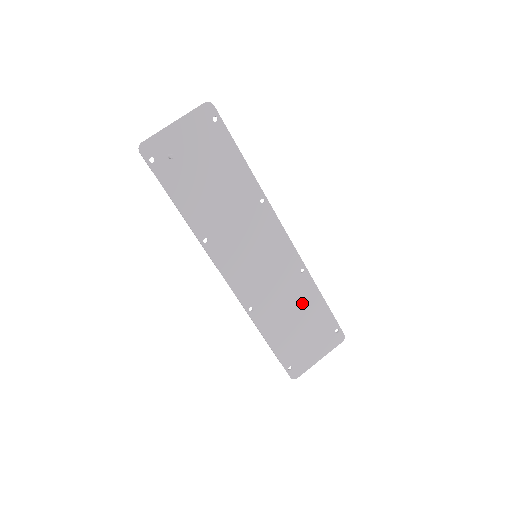
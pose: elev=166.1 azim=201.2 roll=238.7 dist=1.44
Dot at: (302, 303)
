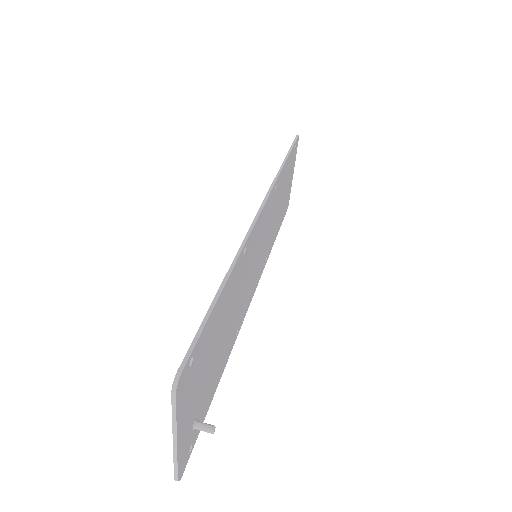
Dot at: (281, 190)
